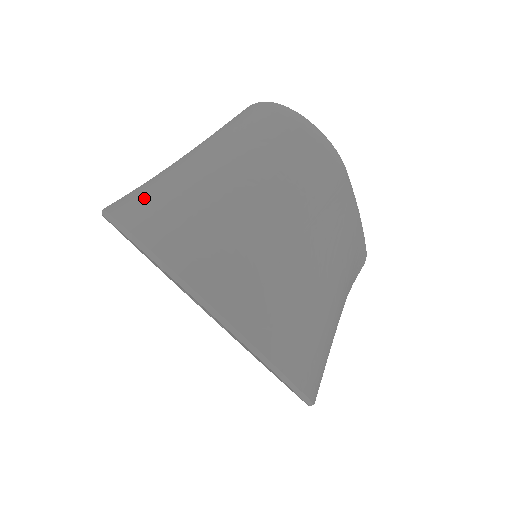
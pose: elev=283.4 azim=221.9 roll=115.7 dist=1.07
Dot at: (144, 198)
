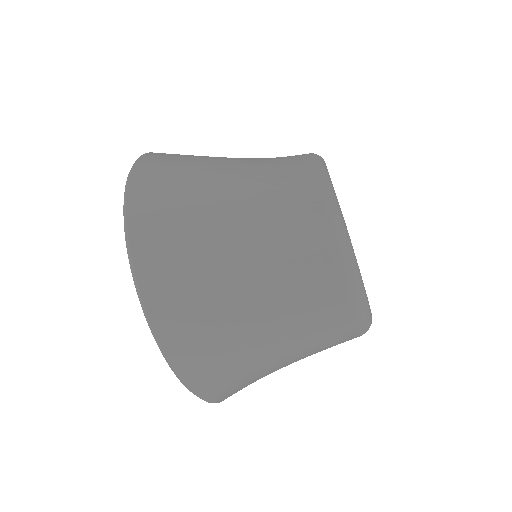
Dot at: (191, 333)
